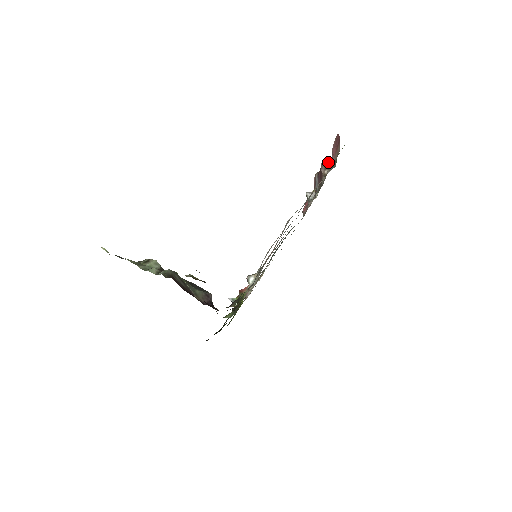
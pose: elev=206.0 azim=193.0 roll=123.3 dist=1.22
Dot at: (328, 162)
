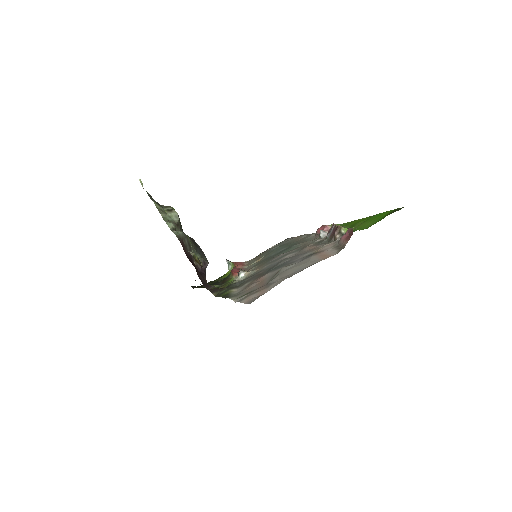
Dot at: (344, 229)
